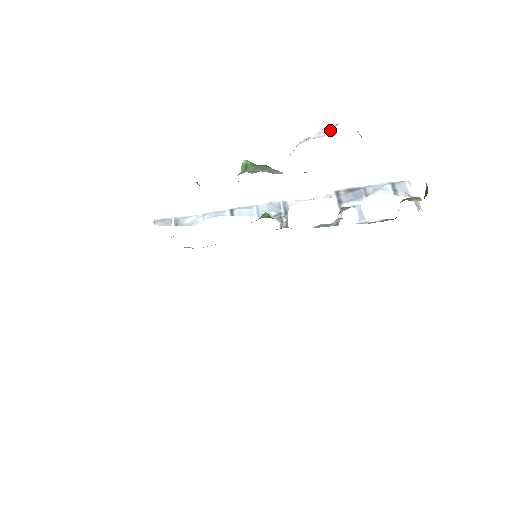
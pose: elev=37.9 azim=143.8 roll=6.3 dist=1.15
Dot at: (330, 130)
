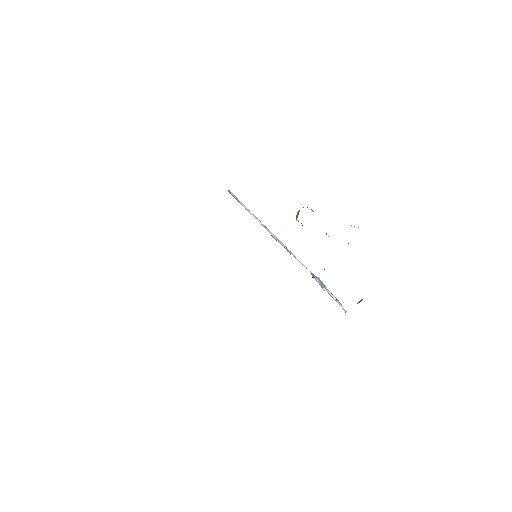
Dot at: occluded
